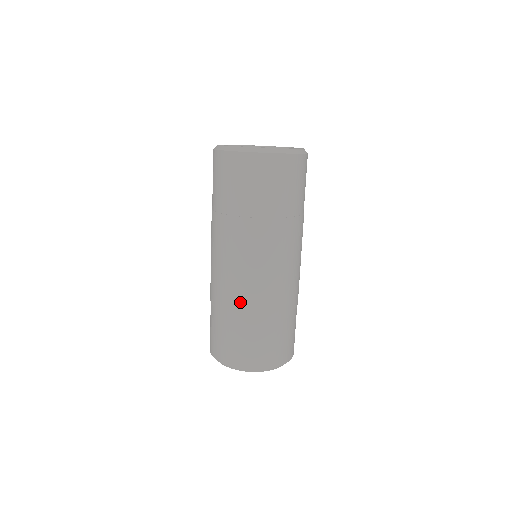
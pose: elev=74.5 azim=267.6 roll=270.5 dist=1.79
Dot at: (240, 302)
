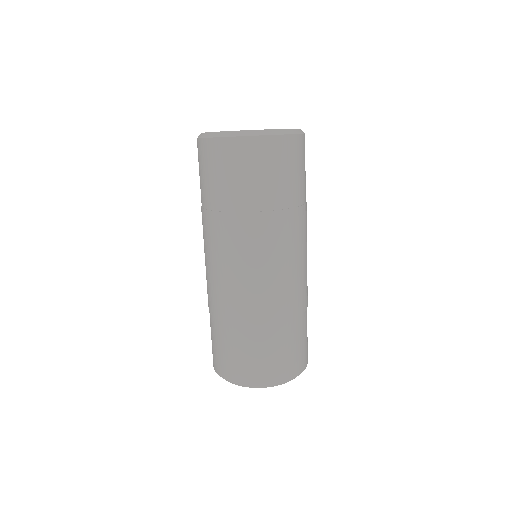
Dot at: (243, 310)
